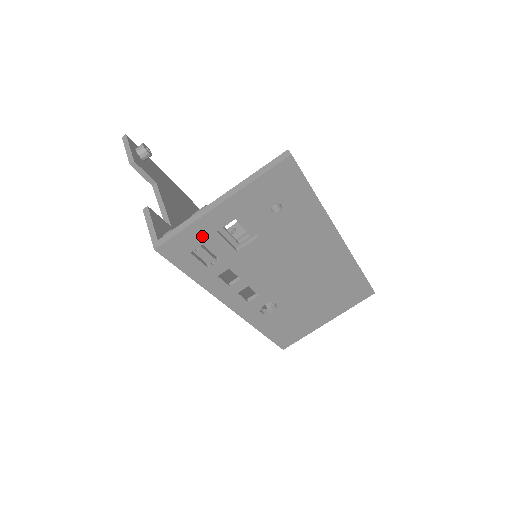
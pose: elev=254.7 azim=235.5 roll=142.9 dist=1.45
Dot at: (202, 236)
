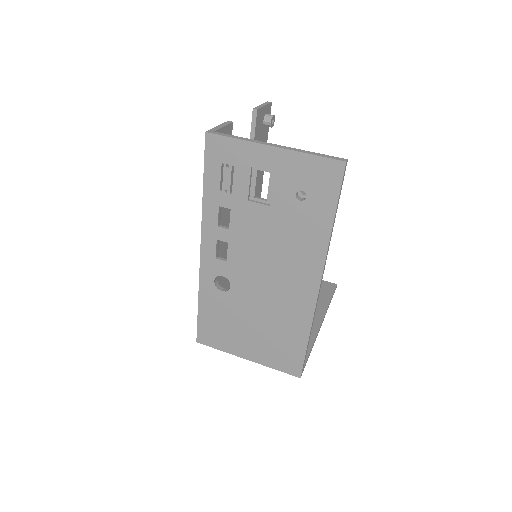
Dot at: (240, 159)
